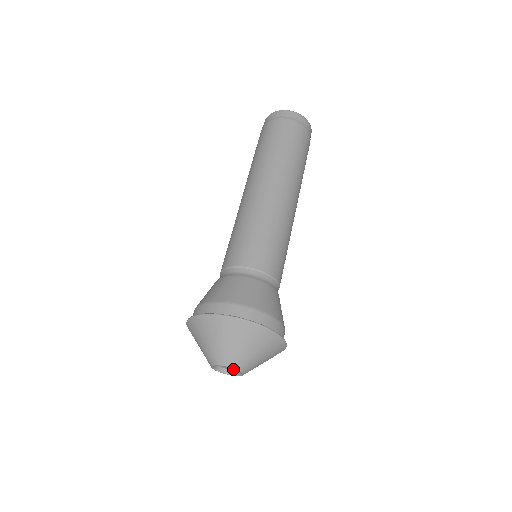
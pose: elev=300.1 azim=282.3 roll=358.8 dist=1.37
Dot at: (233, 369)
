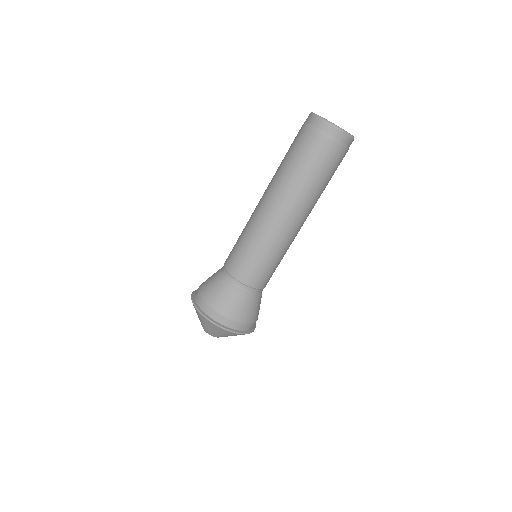
Dot at: occluded
